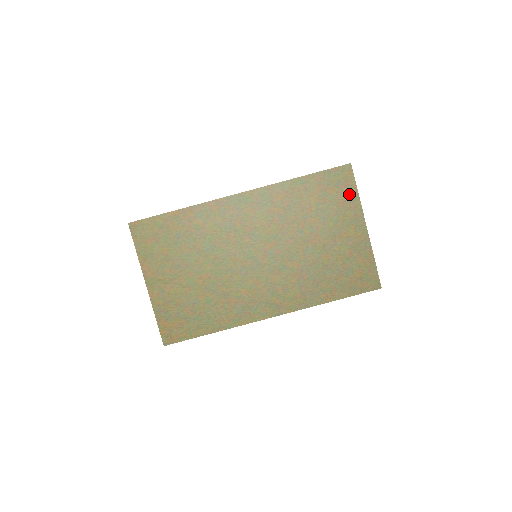
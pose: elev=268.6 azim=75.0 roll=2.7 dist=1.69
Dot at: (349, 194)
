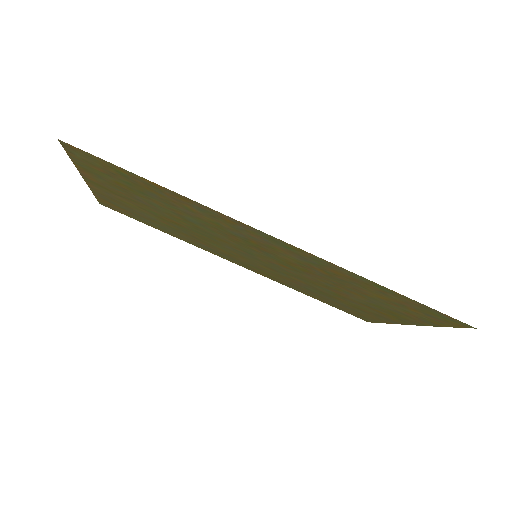
Dot at: (430, 321)
